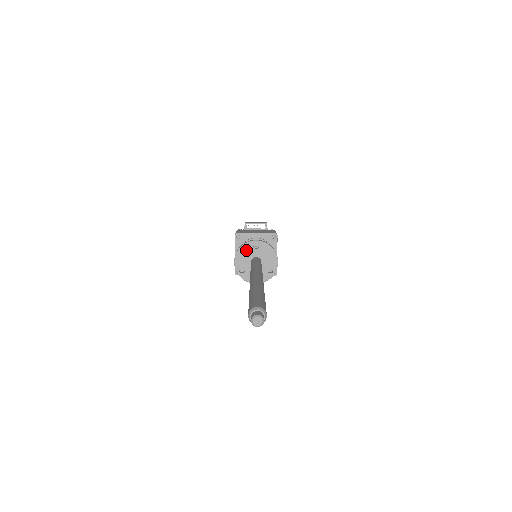
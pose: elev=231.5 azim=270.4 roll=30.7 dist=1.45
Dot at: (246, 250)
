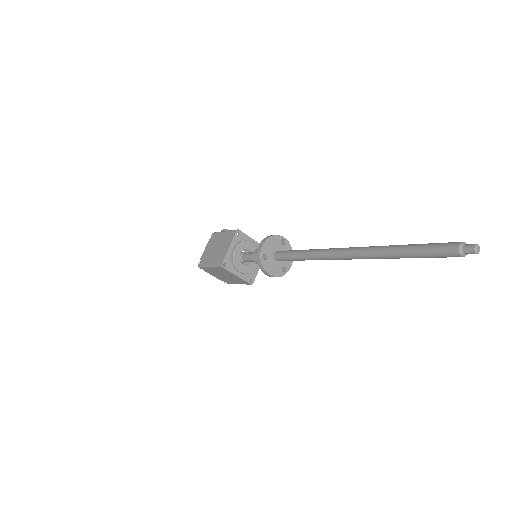
Dot at: (275, 241)
